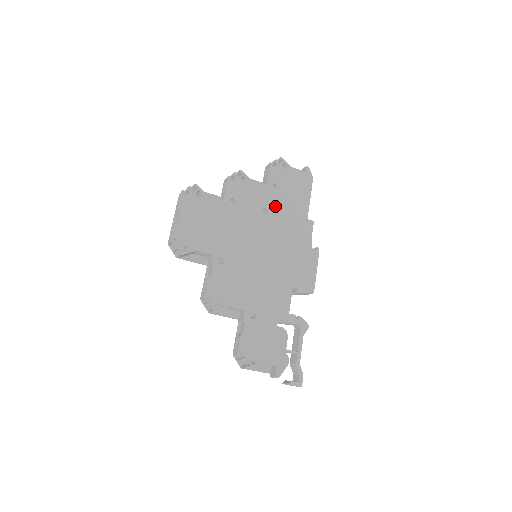
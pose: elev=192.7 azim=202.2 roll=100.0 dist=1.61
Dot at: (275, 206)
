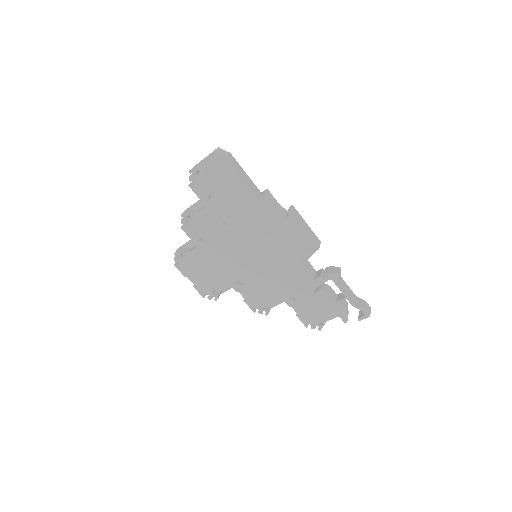
Dot at: (227, 215)
